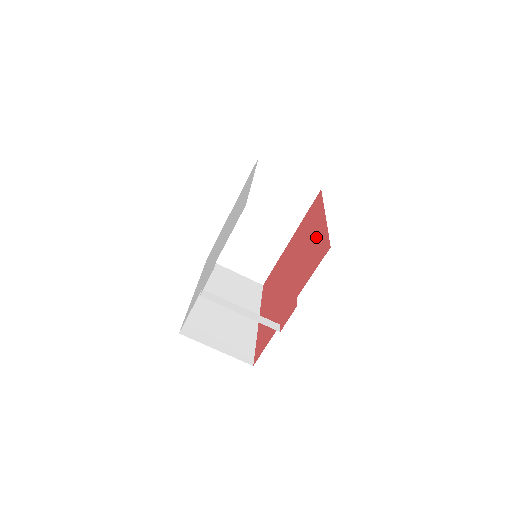
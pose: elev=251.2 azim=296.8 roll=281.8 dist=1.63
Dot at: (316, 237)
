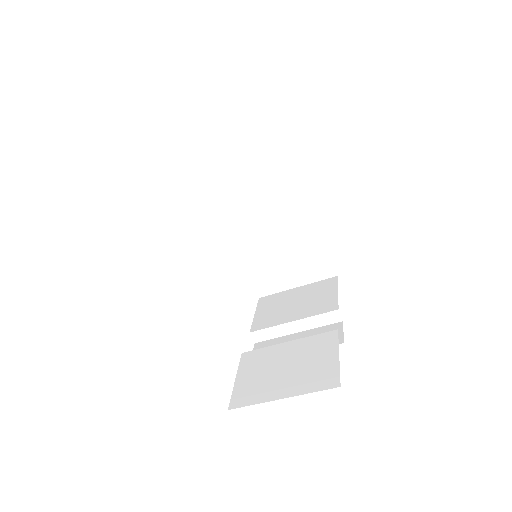
Dot at: occluded
